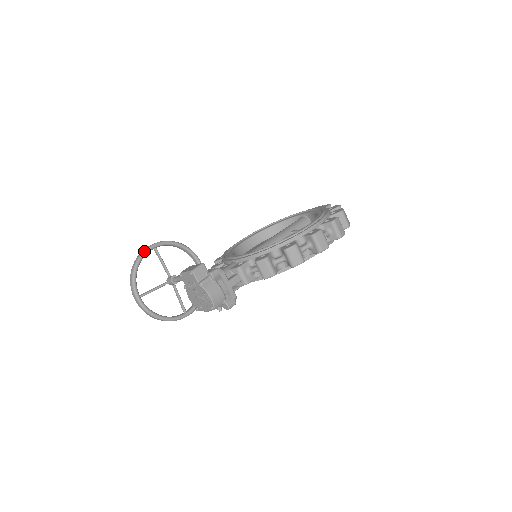
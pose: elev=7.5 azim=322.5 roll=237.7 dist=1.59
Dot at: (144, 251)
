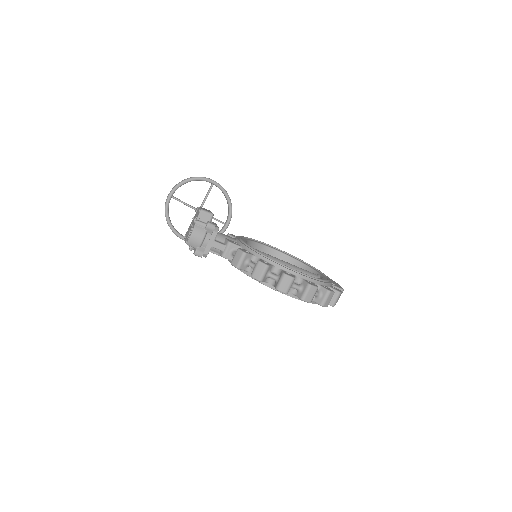
Dot at: (204, 177)
